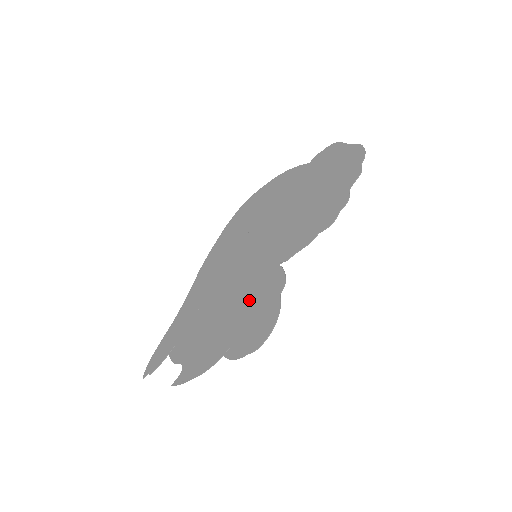
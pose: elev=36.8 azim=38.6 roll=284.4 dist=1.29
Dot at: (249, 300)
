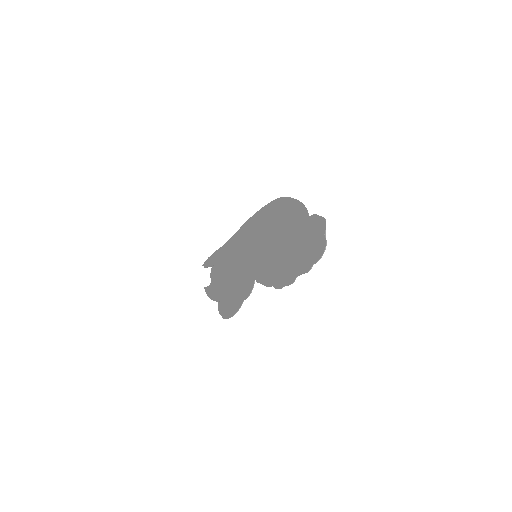
Dot at: (238, 284)
